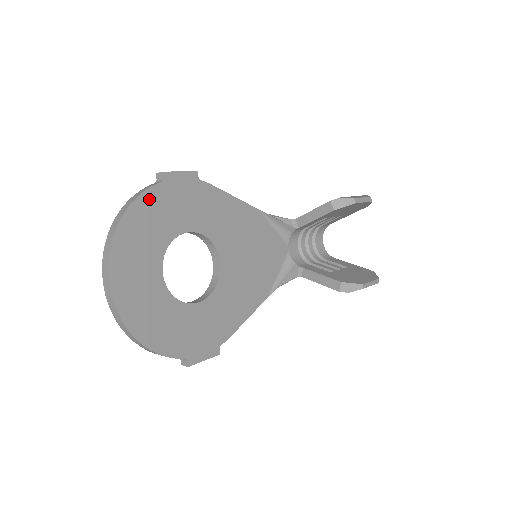
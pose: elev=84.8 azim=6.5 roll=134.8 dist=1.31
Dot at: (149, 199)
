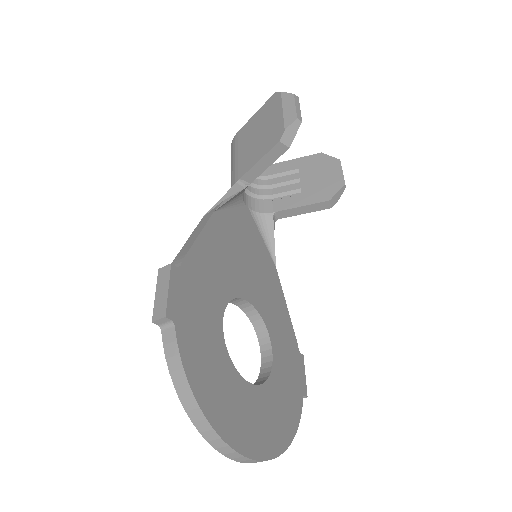
Dot at: (189, 358)
